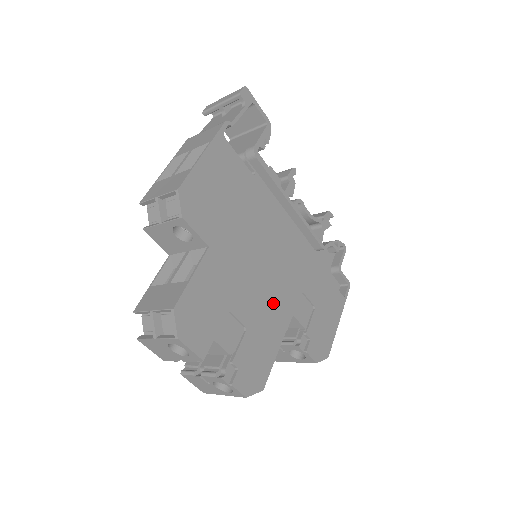
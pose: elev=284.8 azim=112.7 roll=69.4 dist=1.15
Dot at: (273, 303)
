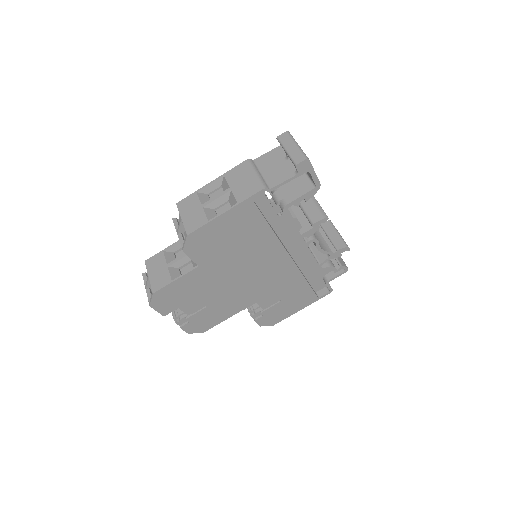
Dot at: (240, 296)
